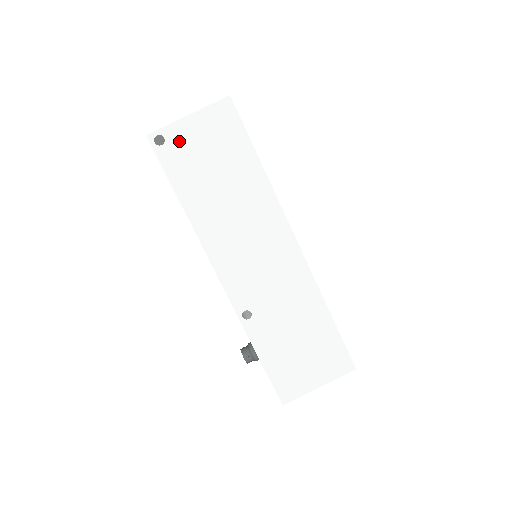
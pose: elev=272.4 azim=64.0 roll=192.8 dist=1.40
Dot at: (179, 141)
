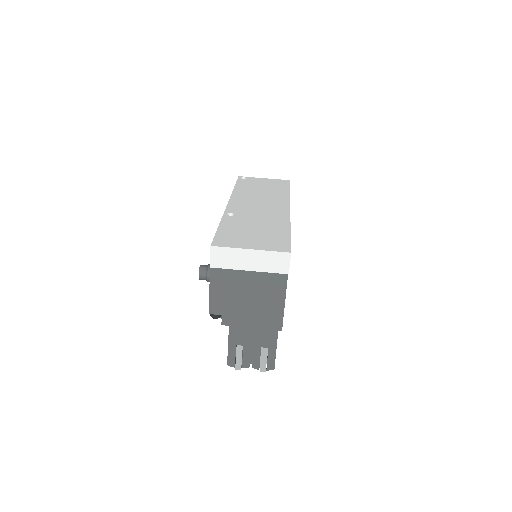
Dot at: (253, 180)
